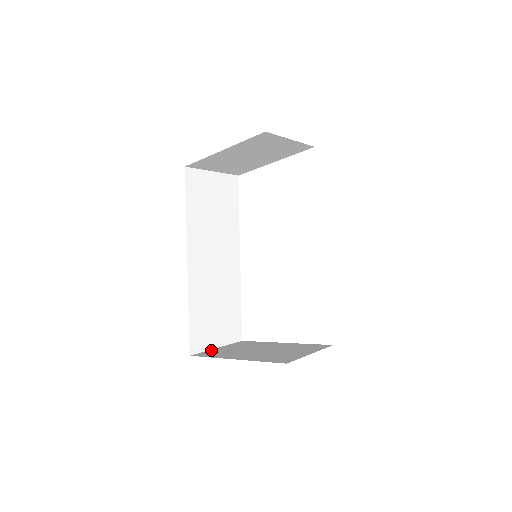
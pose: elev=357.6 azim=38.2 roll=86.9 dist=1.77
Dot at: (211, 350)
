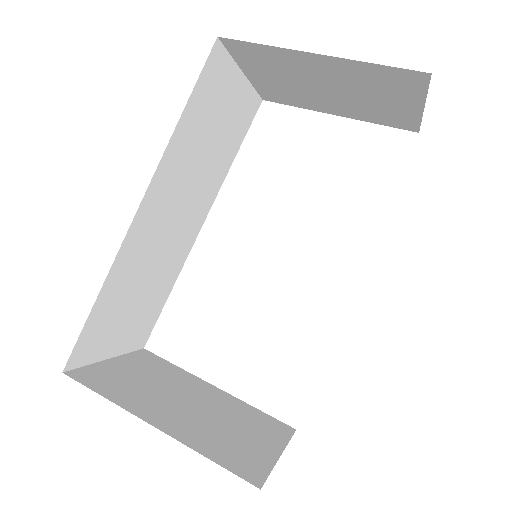
Dot at: (100, 365)
